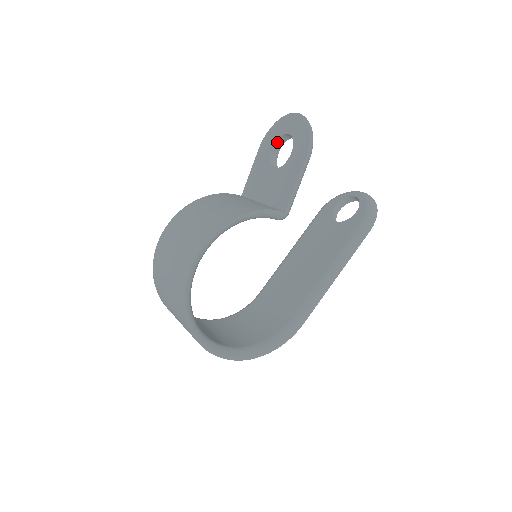
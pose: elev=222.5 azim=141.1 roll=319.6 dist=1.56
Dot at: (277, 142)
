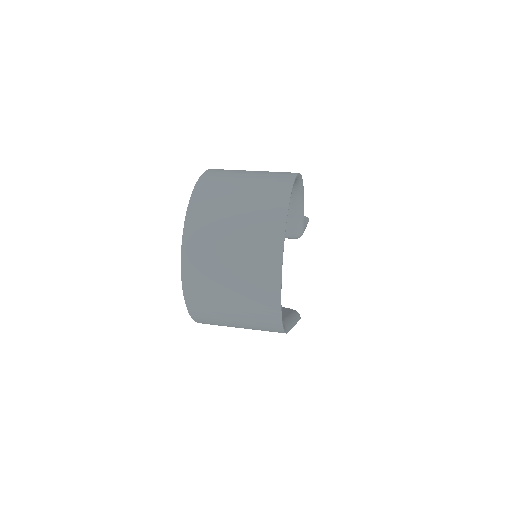
Dot at: occluded
